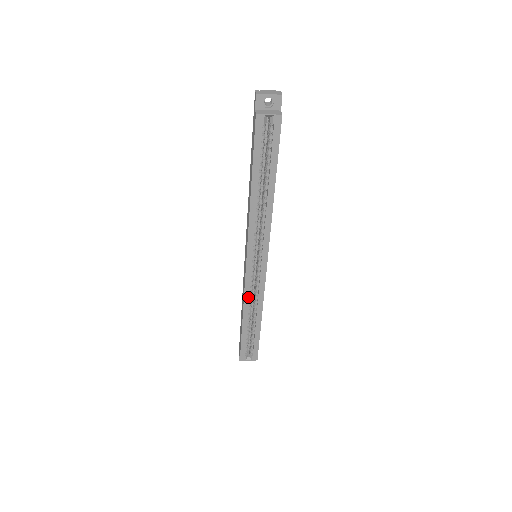
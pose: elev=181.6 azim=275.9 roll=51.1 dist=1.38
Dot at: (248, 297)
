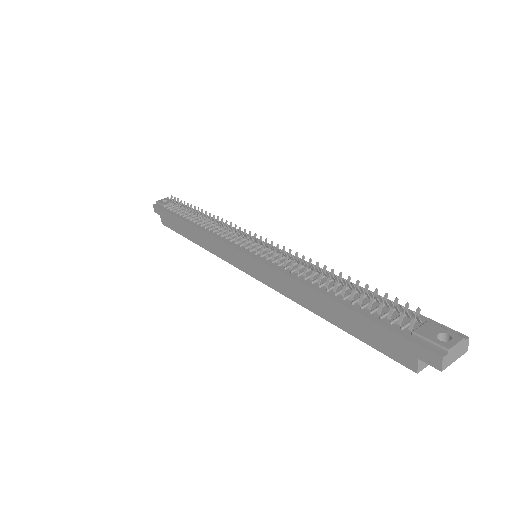
Dot at: occluded
